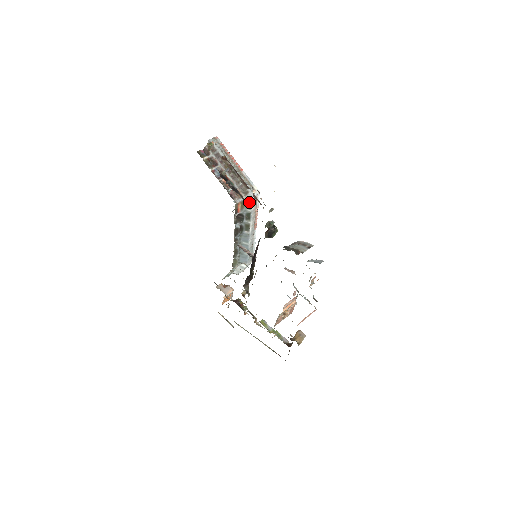
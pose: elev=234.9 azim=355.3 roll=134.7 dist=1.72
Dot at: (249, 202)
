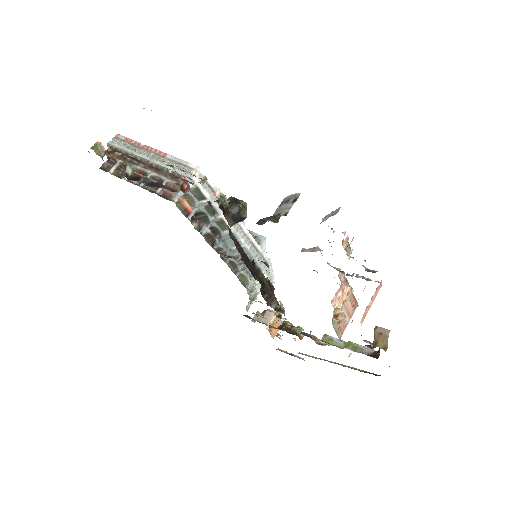
Dot at: (195, 190)
